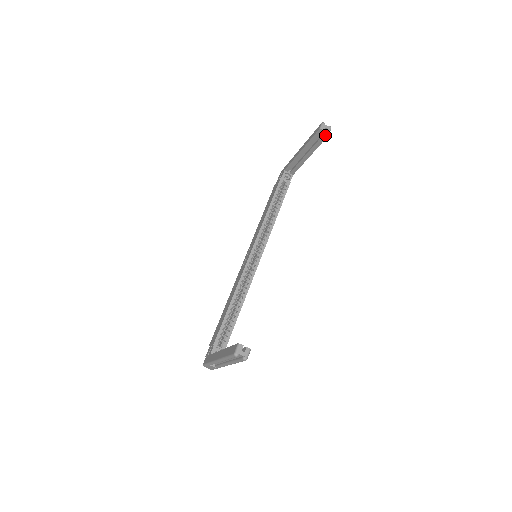
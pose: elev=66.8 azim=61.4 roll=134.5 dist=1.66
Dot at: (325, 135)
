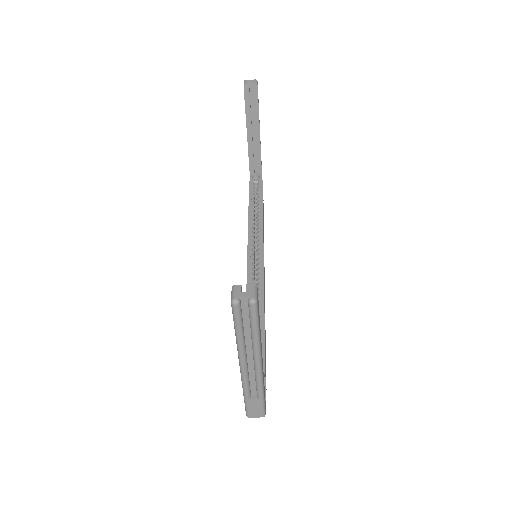
Dot at: (254, 89)
